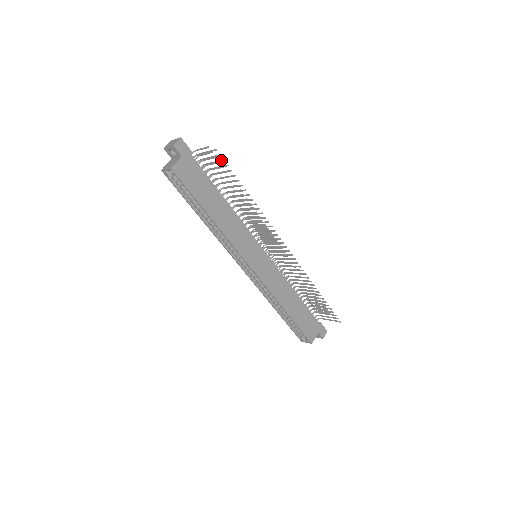
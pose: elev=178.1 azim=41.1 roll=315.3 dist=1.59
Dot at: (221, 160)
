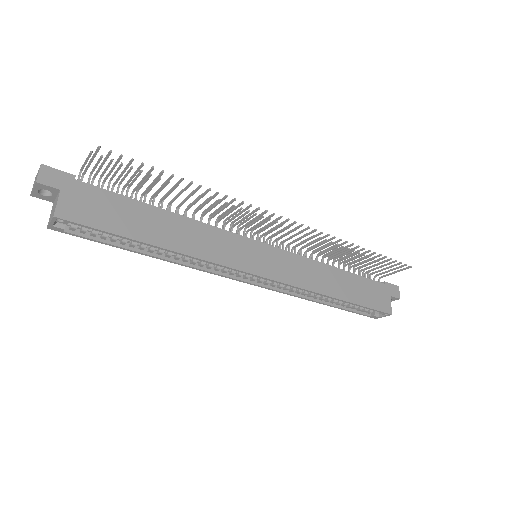
Dot at: occluded
